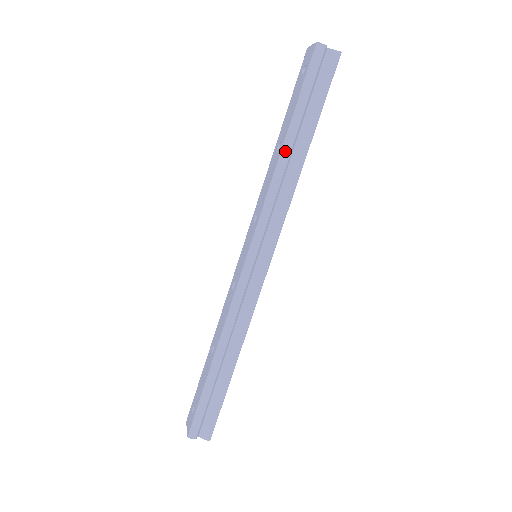
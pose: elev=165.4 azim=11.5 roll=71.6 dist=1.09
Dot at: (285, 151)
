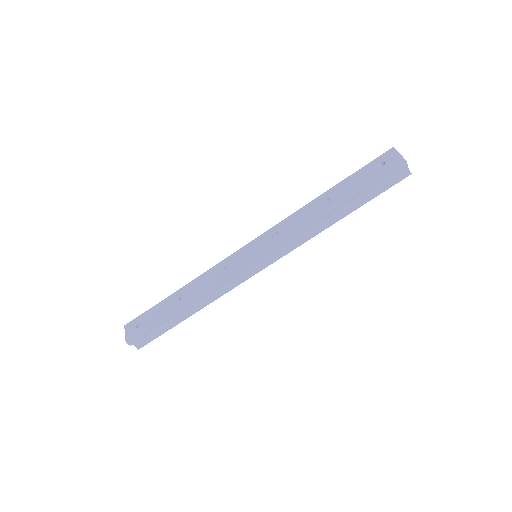
Dot at: (330, 212)
